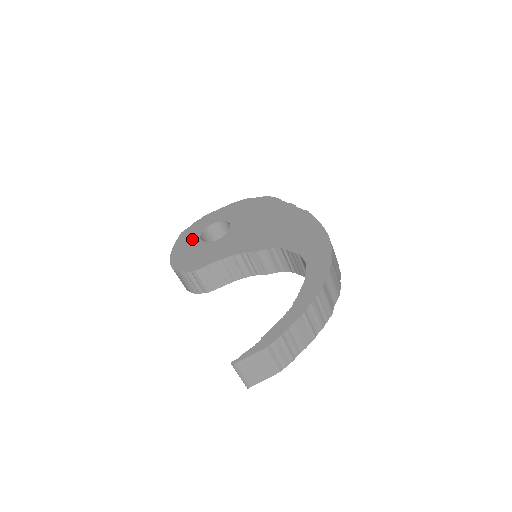
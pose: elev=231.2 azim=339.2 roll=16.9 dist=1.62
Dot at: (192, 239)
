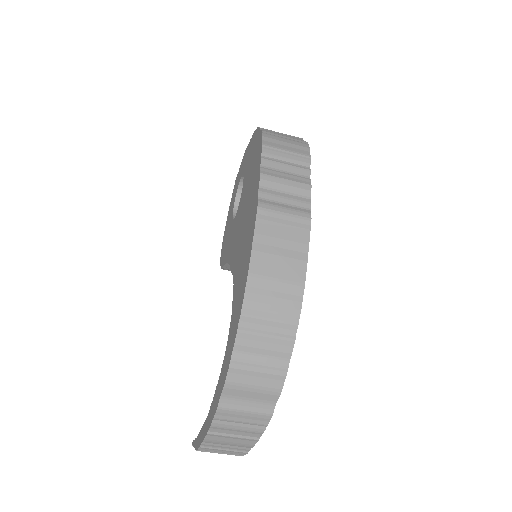
Dot at: (233, 202)
